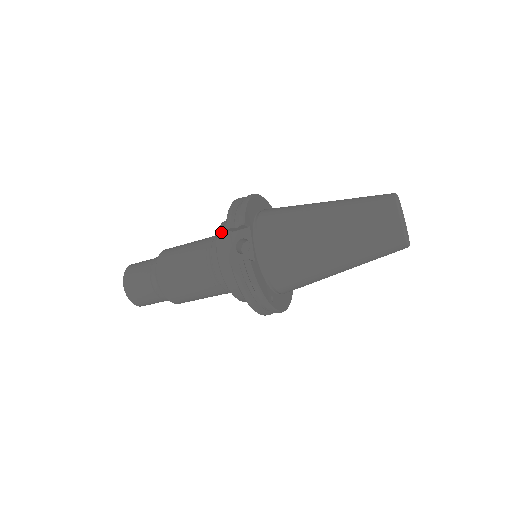
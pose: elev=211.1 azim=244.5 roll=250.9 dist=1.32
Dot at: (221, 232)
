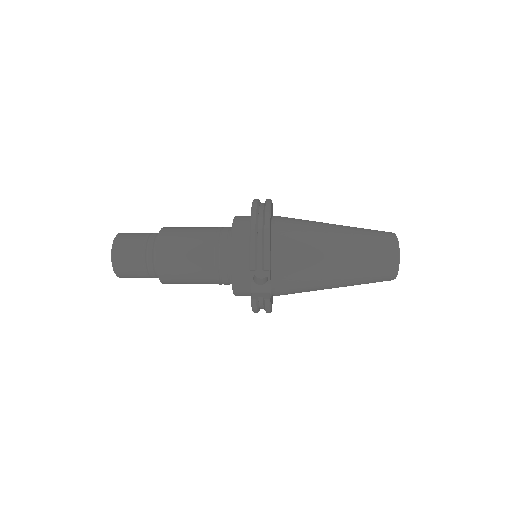
Dot at: (236, 255)
